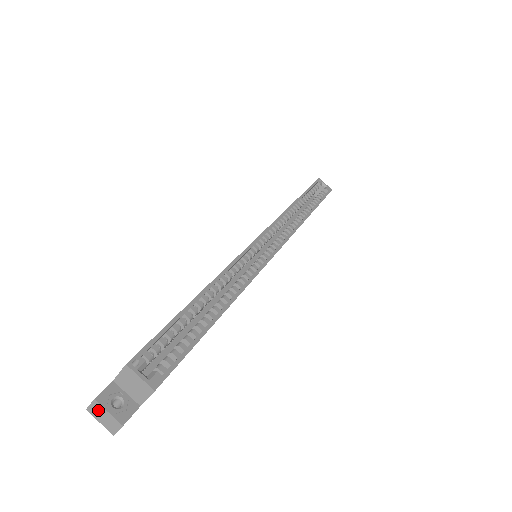
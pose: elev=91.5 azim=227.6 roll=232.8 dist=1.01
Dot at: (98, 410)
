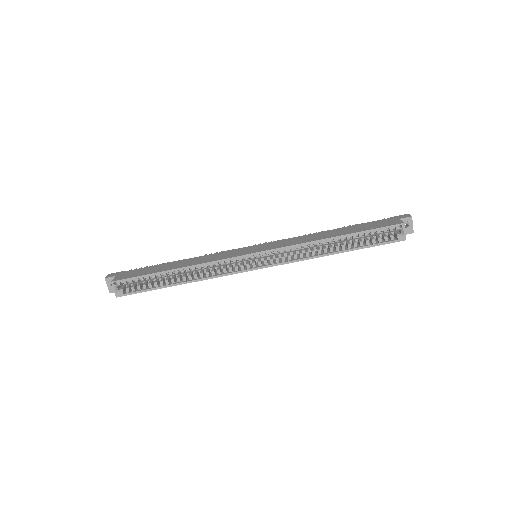
Dot at: (107, 280)
